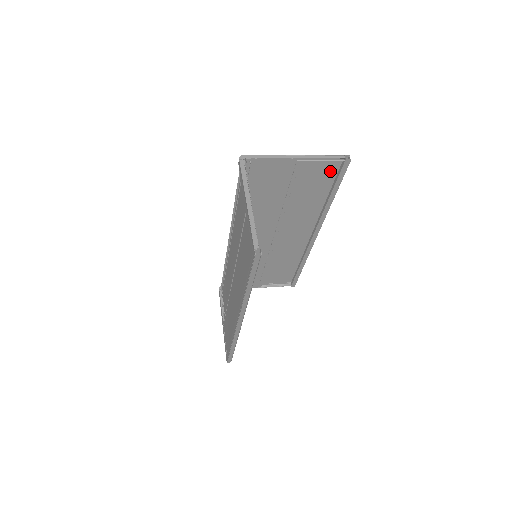
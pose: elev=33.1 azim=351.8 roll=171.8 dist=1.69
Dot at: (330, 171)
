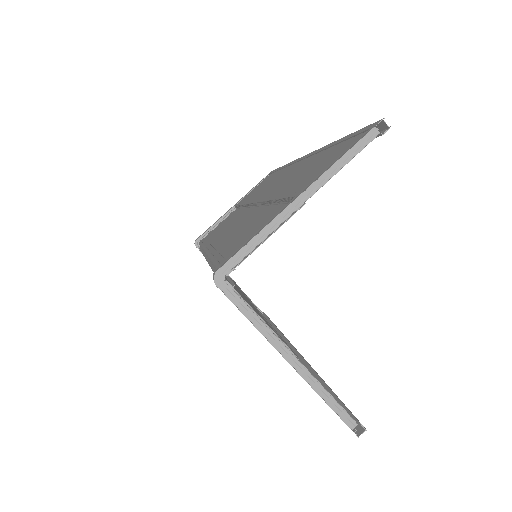
Dot at: (346, 147)
